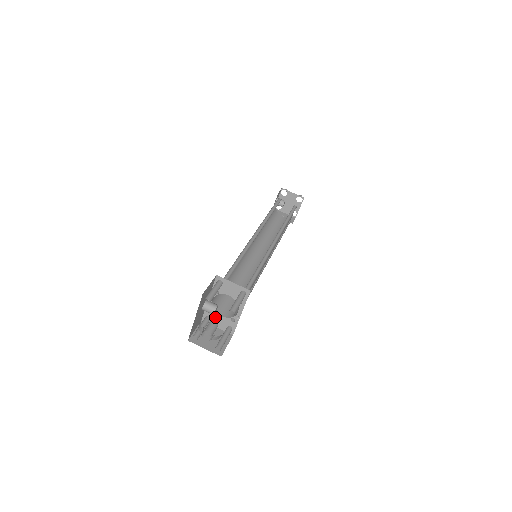
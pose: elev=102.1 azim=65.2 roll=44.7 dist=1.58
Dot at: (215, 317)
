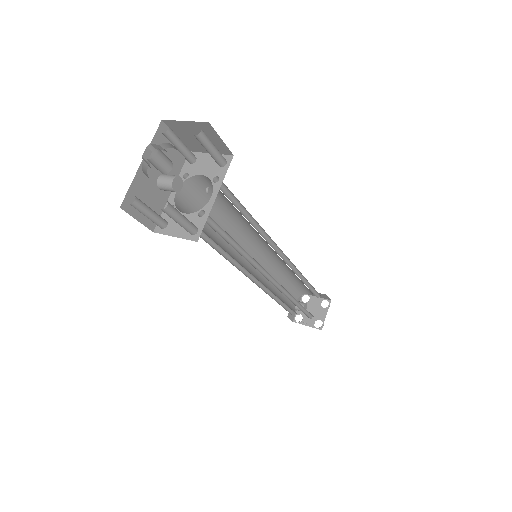
Dot at: occluded
